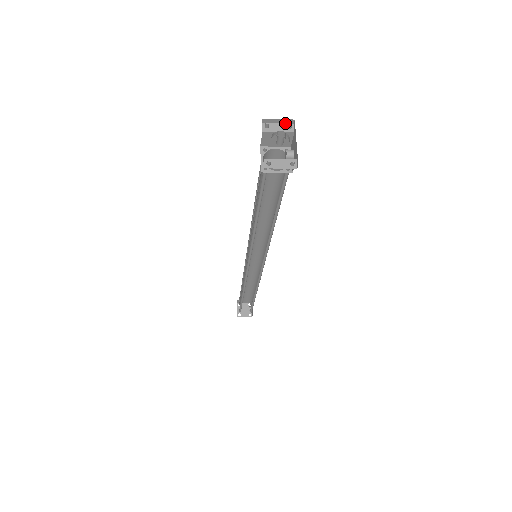
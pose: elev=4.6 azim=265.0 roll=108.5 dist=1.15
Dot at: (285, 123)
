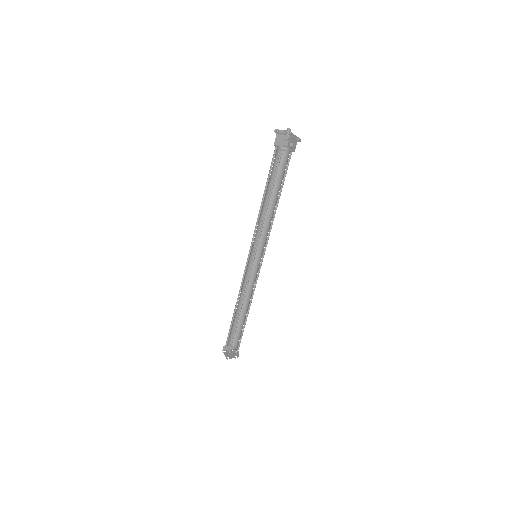
Dot at: (284, 133)
